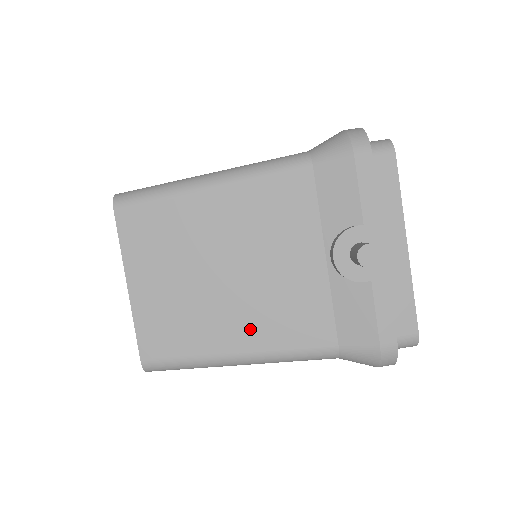
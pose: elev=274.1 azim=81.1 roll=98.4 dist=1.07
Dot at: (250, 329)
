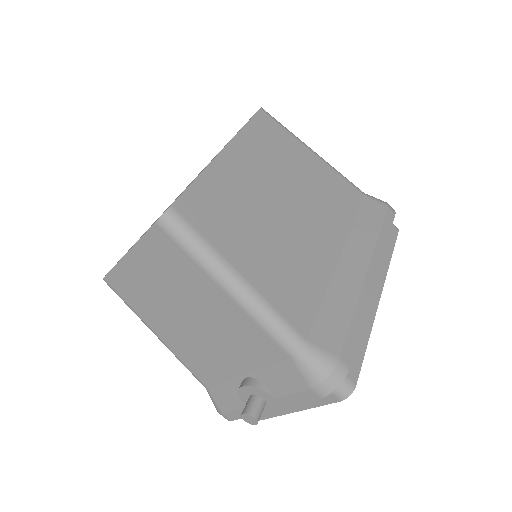
Dot at: (174, 339)
